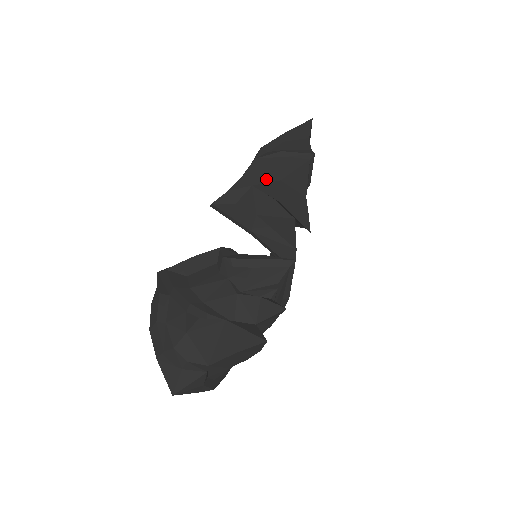
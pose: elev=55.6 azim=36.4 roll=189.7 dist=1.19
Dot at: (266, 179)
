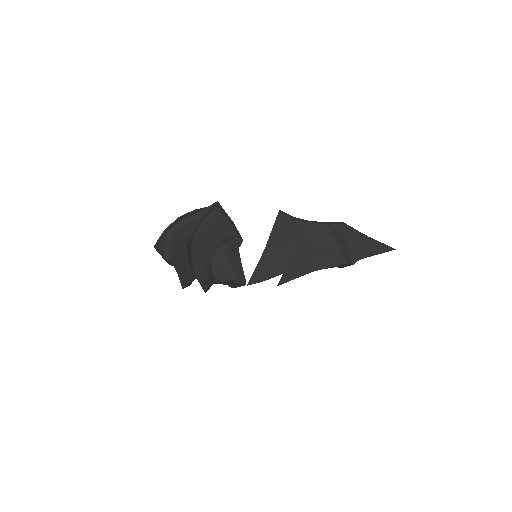
Dot at: (312, 239)
